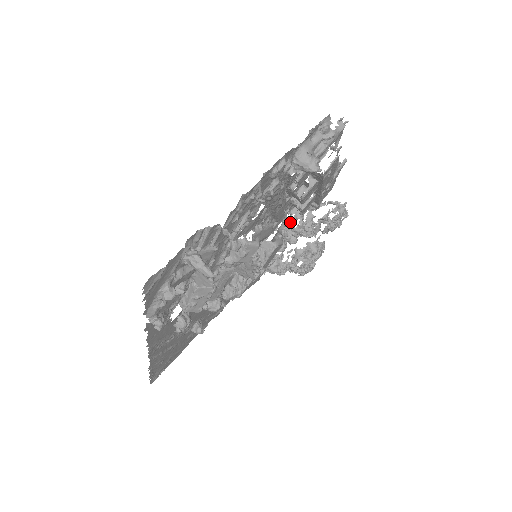
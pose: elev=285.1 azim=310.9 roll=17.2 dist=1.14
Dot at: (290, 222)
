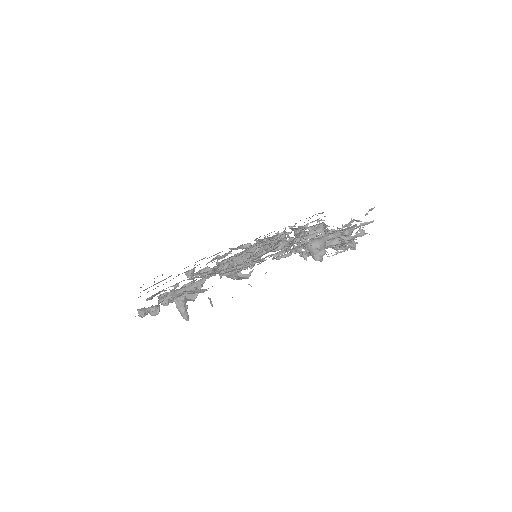
Dot at: (302, 236)
